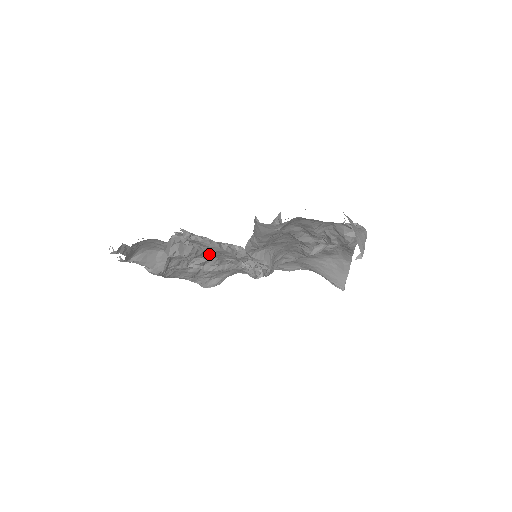
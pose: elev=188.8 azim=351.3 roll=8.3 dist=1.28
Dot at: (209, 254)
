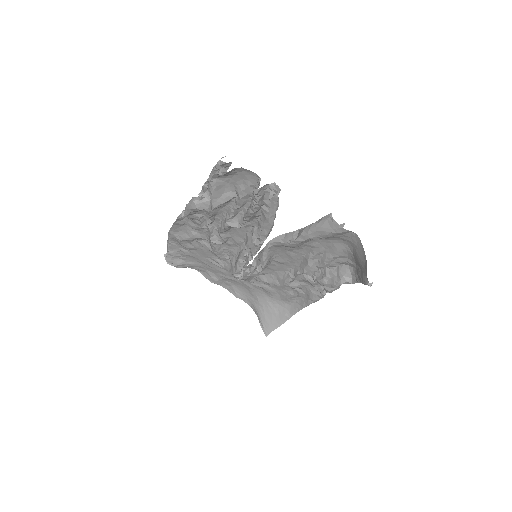
Dot at: (248, 223)
